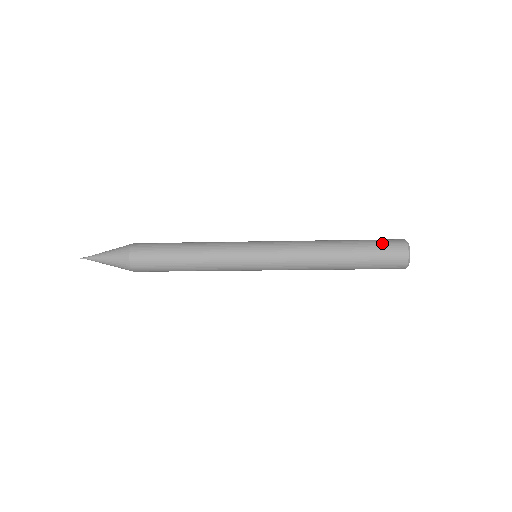
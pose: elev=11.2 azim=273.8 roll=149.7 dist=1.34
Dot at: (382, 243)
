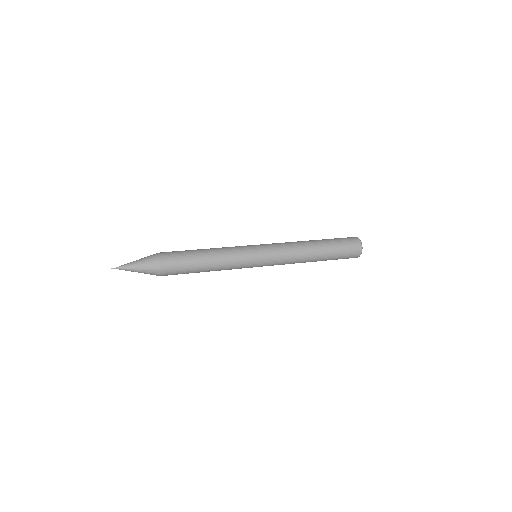
Dot at: (346, 252)
